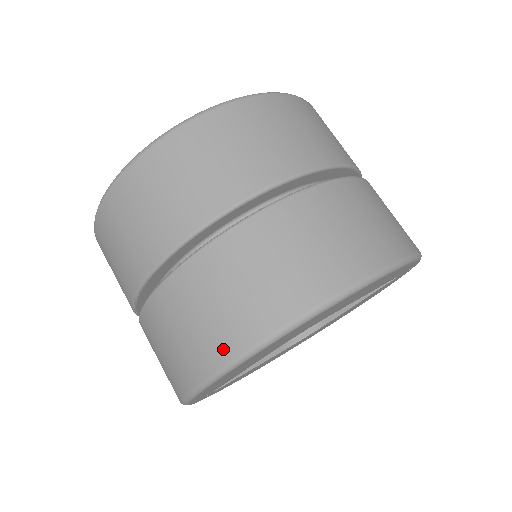
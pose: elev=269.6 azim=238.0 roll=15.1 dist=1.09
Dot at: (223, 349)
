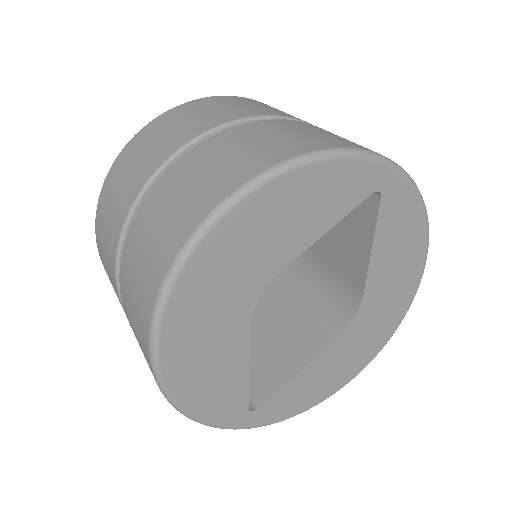
Dot at: (144, 339)
